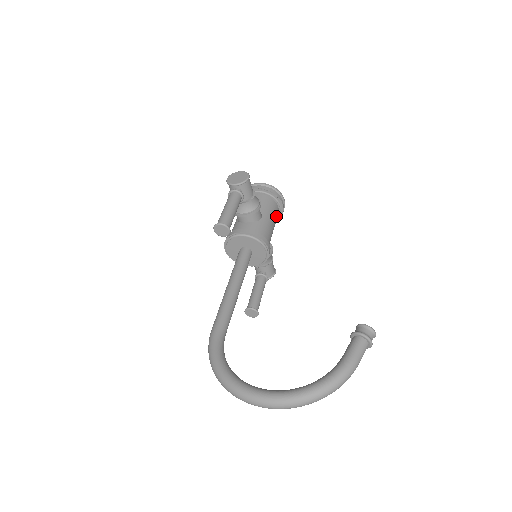
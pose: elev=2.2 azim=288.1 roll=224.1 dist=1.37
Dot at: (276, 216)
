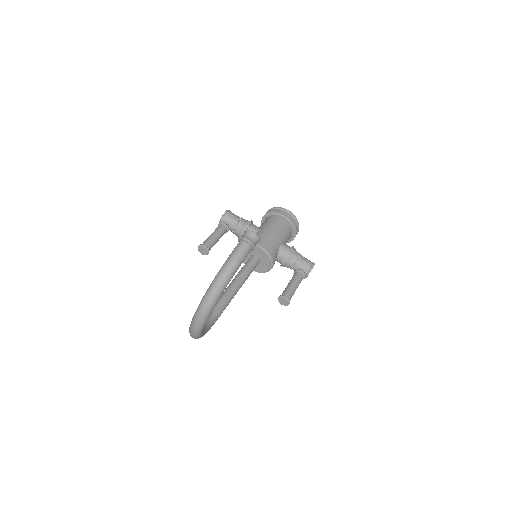
Dot at: (280, 224)
